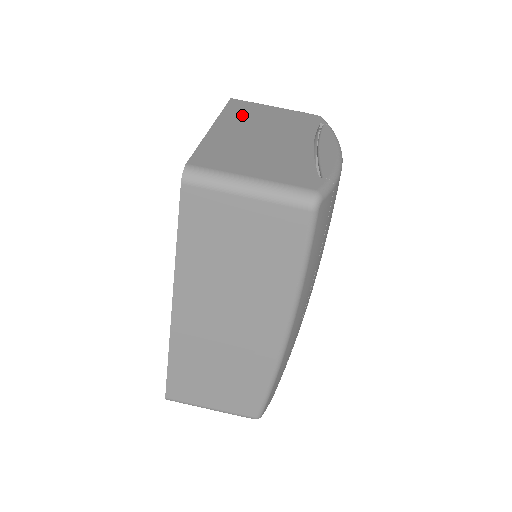
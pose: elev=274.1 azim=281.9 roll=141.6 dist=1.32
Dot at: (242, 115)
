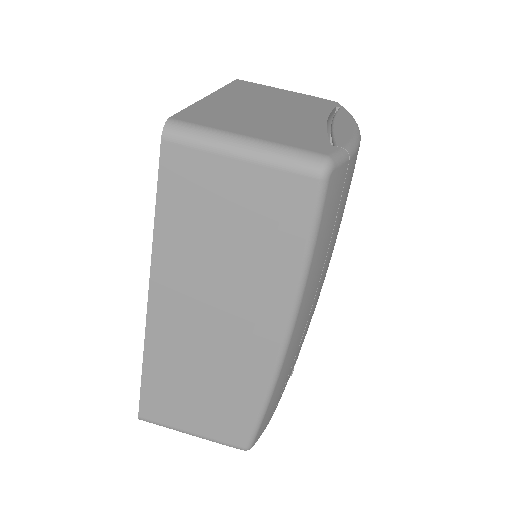
Dot at: (247, 91)
